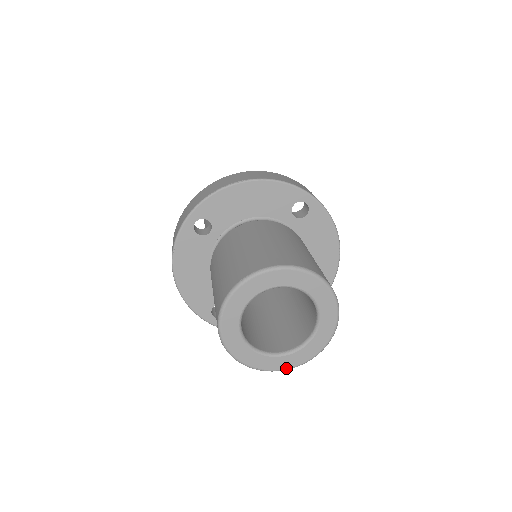
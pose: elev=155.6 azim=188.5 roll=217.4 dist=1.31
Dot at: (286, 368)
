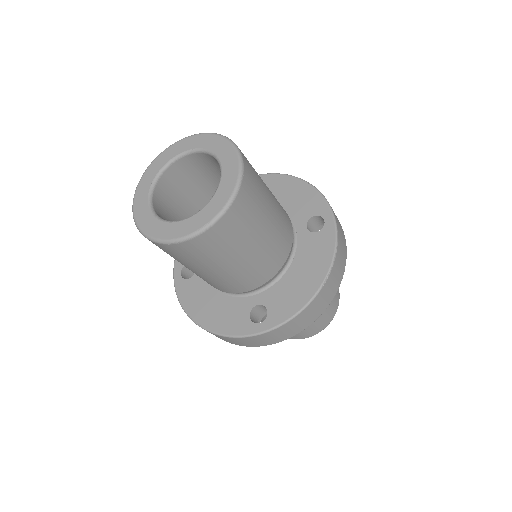
Dot at: (226, 202)
